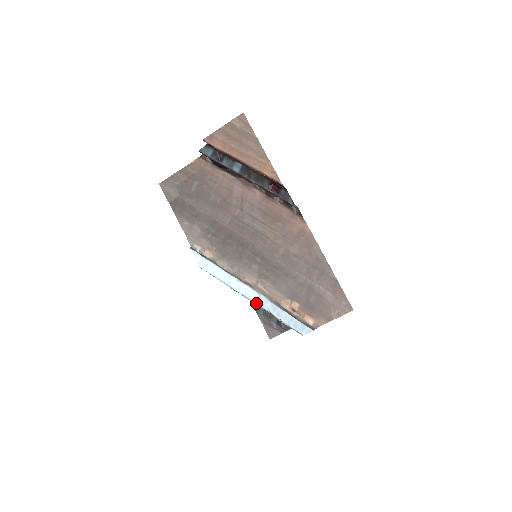
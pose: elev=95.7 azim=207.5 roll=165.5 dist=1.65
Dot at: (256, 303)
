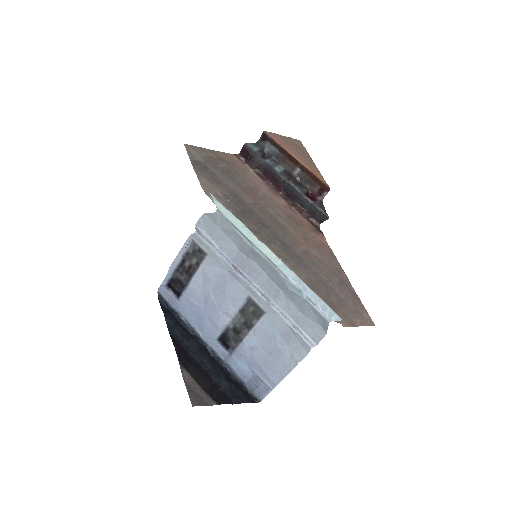
Dot at: (279, 268)
